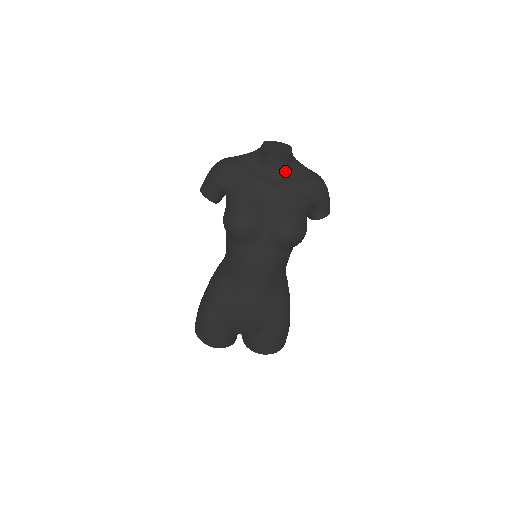
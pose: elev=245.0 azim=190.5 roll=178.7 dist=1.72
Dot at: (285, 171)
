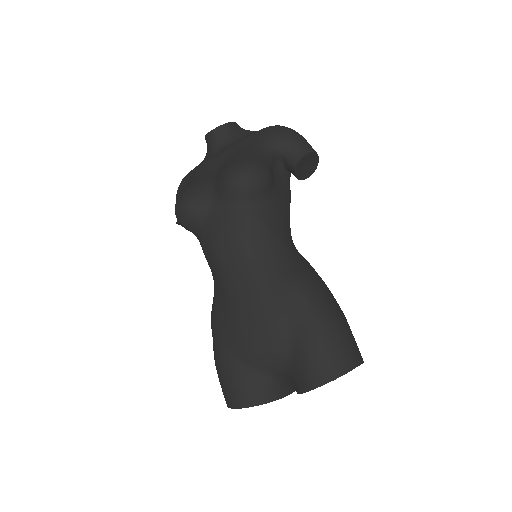
Dot at: (231, 140)
